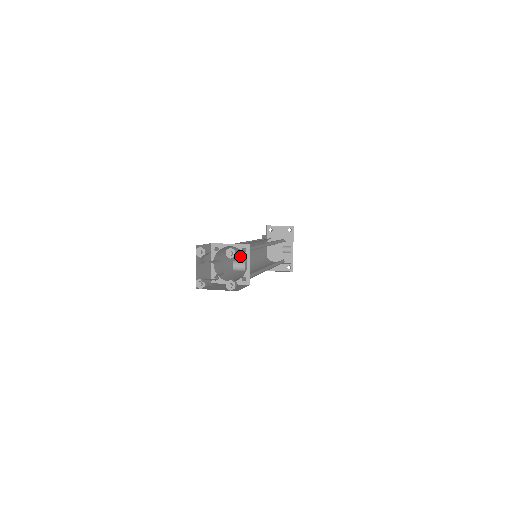
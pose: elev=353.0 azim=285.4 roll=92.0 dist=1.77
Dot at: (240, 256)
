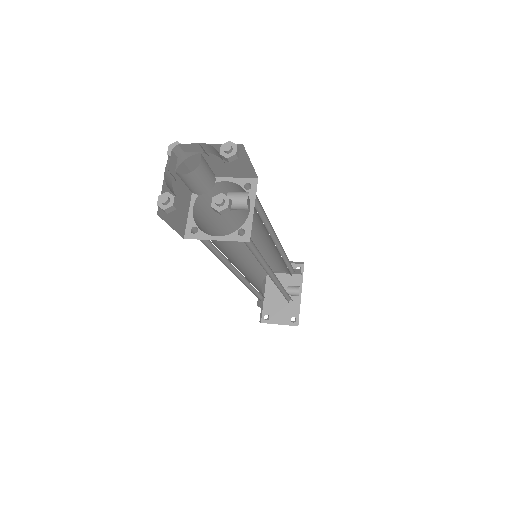
Dot at: (232, 253)
